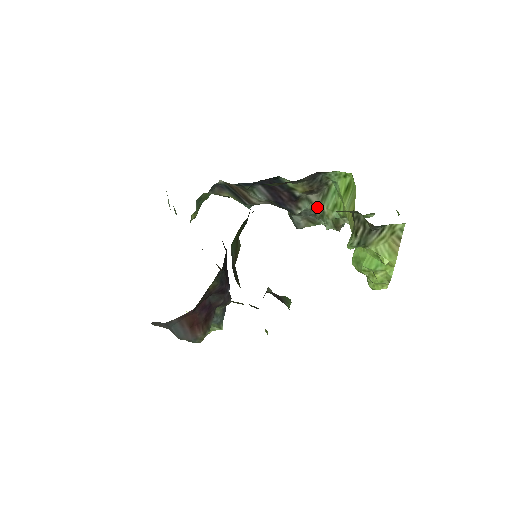
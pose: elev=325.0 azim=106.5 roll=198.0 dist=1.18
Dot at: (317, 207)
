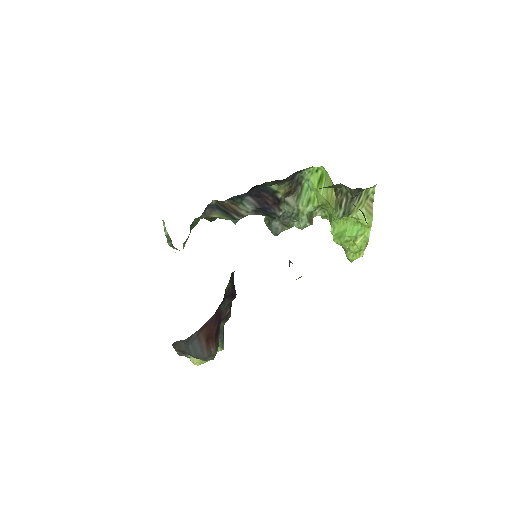
Dot at: (293, 207)
